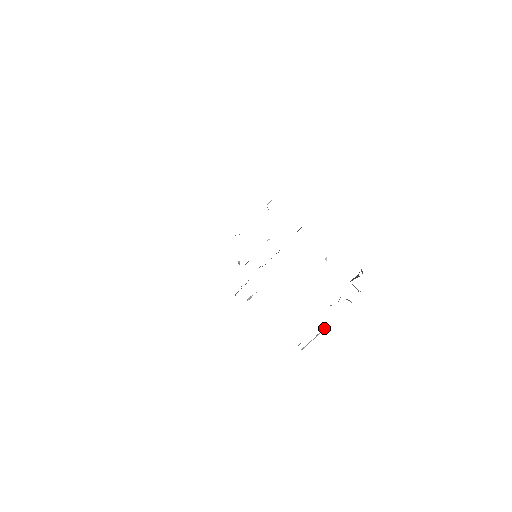
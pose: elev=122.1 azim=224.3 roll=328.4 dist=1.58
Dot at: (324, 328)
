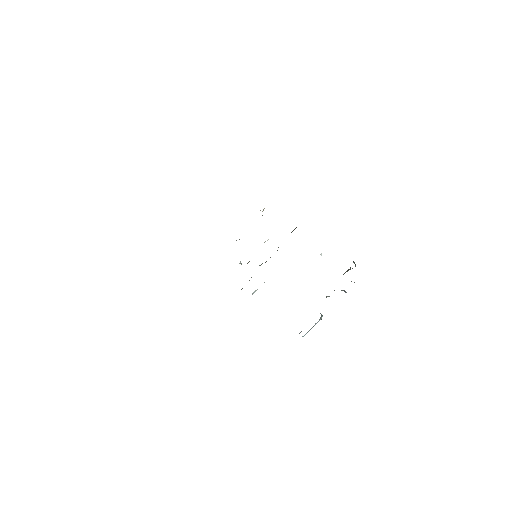
Dot at: occluded
